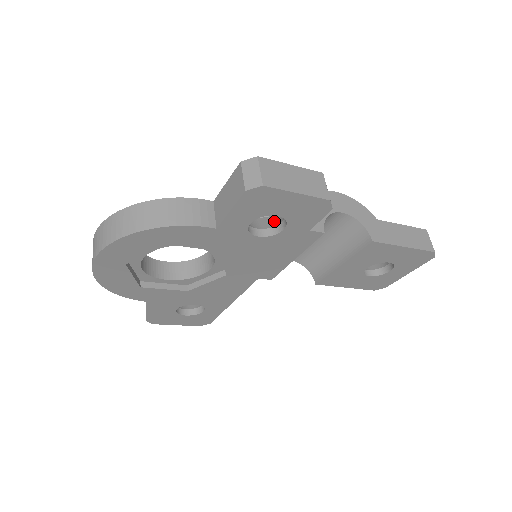
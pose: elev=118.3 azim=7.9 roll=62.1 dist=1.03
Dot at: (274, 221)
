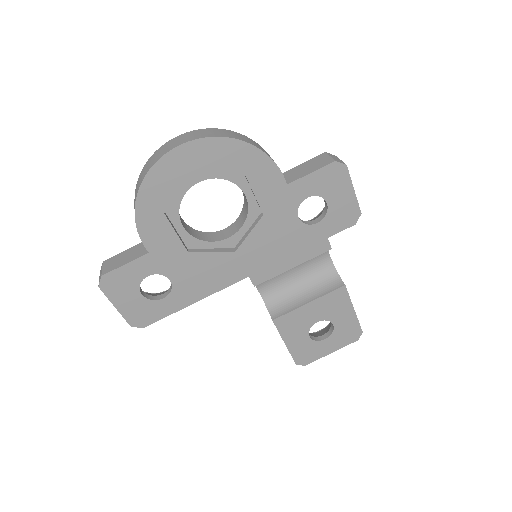
Dot at: occluded
